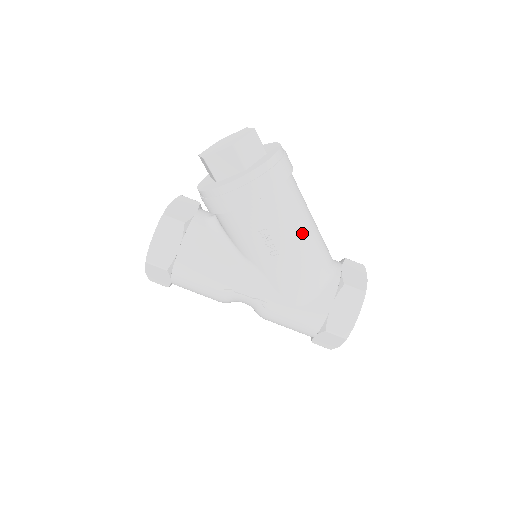
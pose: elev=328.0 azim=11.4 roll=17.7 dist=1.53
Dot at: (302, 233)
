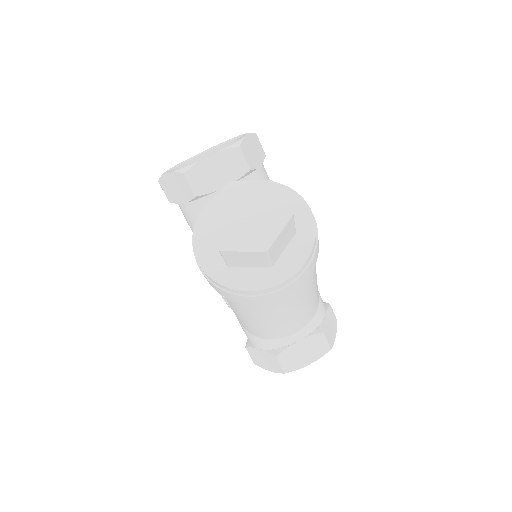
Dot at: (260, 321)
